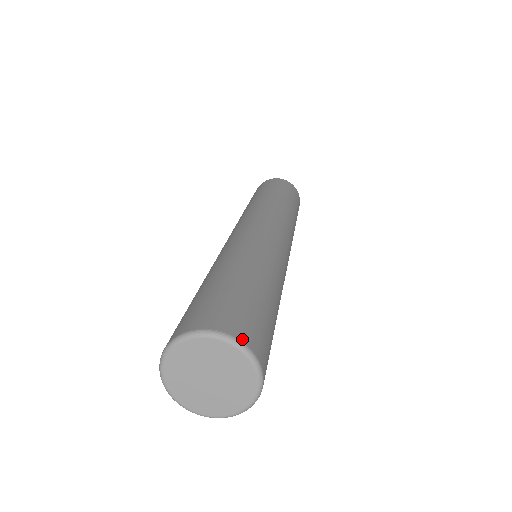
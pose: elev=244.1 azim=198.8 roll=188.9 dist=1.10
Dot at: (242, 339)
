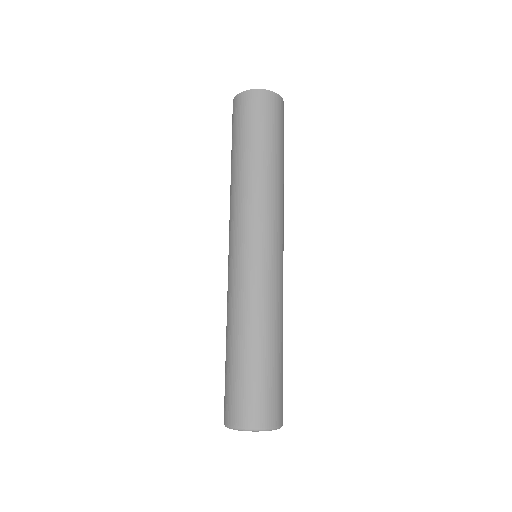
Dot at: (276, 425)
